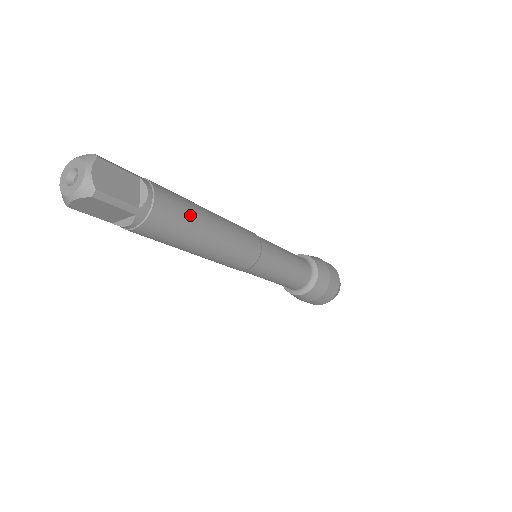
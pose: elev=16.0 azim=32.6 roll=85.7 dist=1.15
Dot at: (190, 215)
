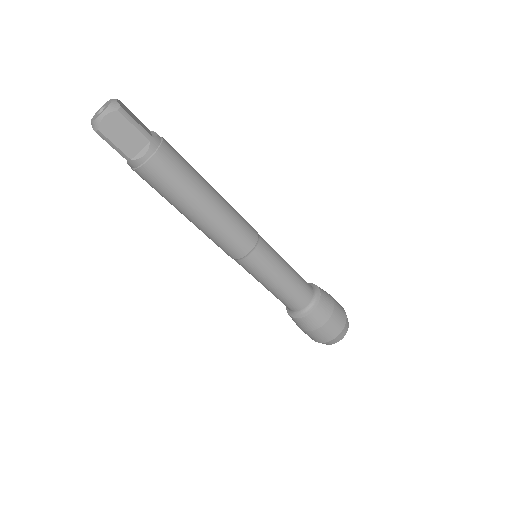
Dot at: (192, 168)
